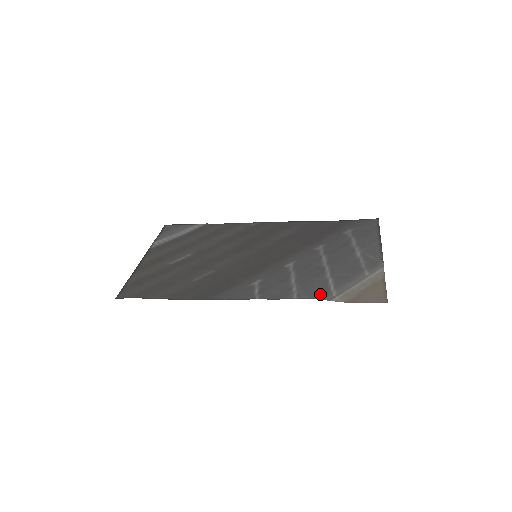
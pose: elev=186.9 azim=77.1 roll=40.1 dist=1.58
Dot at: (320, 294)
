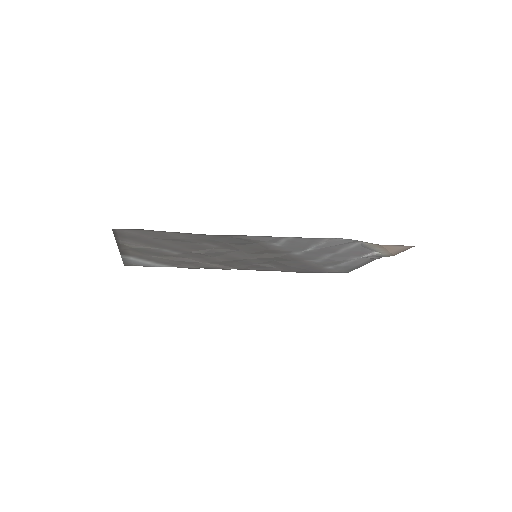
Dot at: (351, 242)
